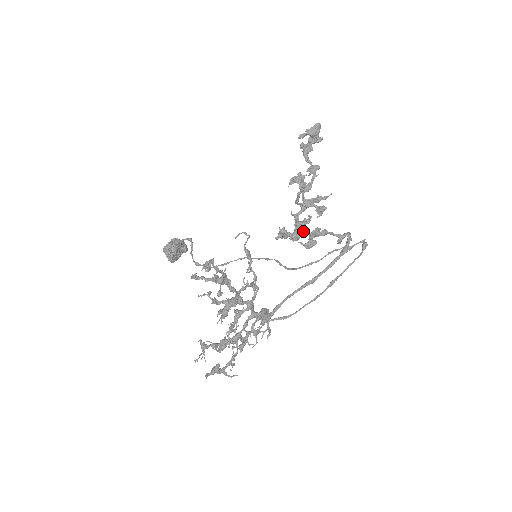
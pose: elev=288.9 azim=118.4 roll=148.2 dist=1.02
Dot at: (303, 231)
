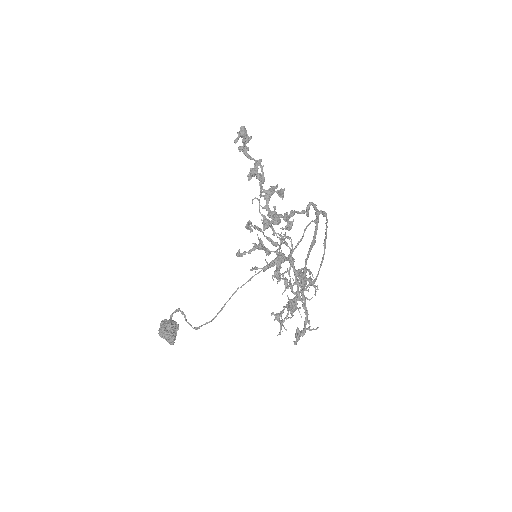
Dot at: (278, 216)
